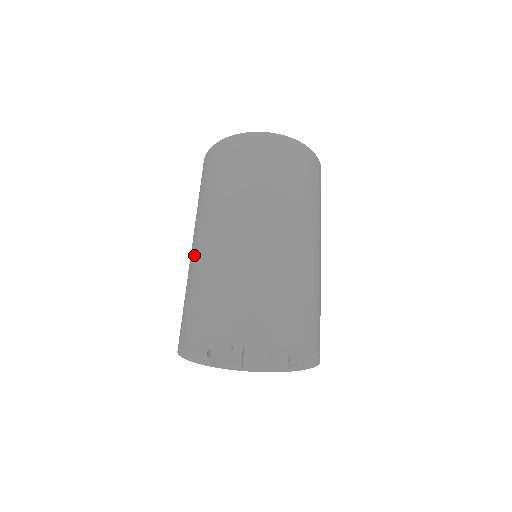
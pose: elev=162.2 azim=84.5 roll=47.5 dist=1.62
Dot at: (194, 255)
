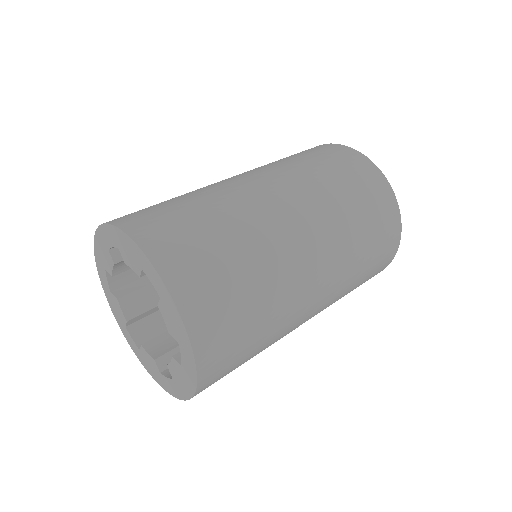
Dot at: occluded
